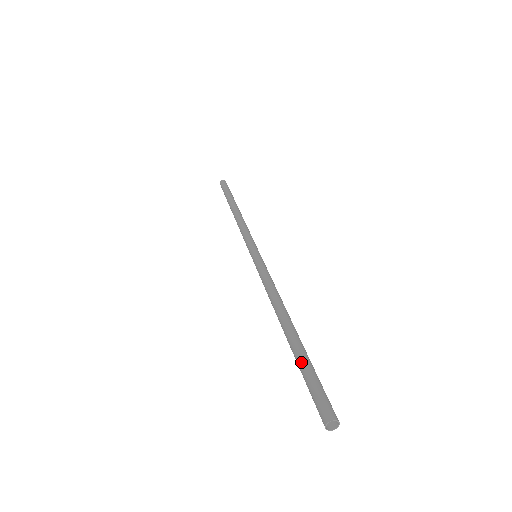
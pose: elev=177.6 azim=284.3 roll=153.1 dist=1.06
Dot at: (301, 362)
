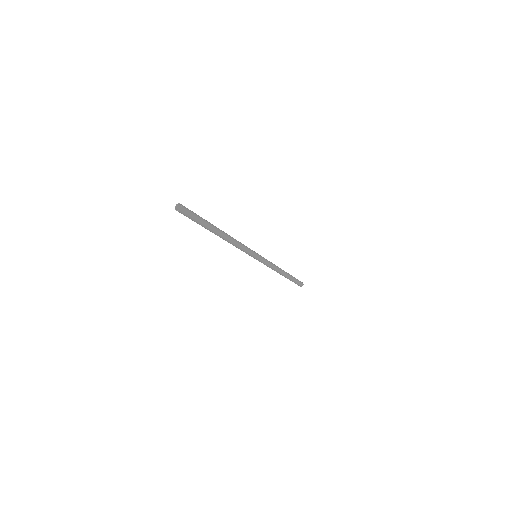
Dot at: occluded
